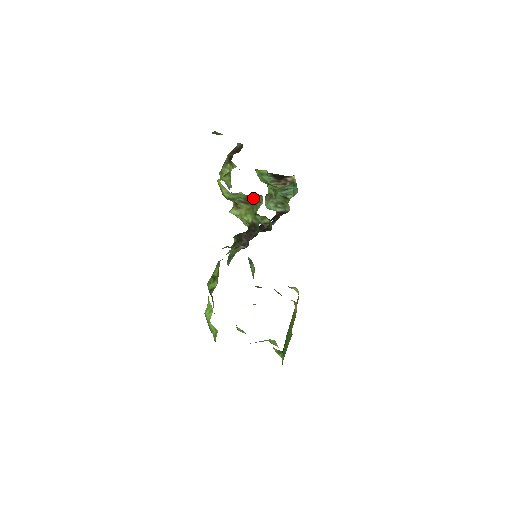
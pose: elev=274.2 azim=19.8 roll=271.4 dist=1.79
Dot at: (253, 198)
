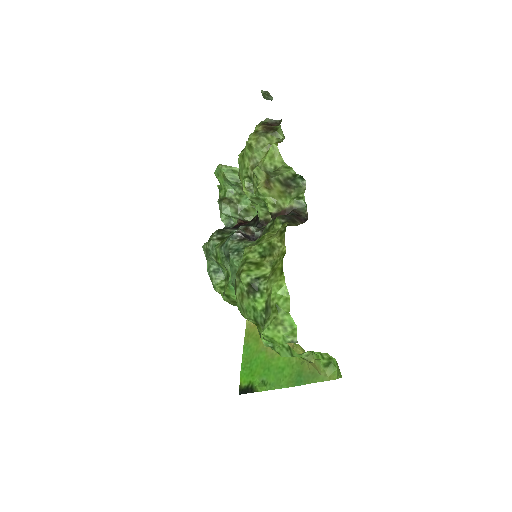
Dot at: (294, 180)
